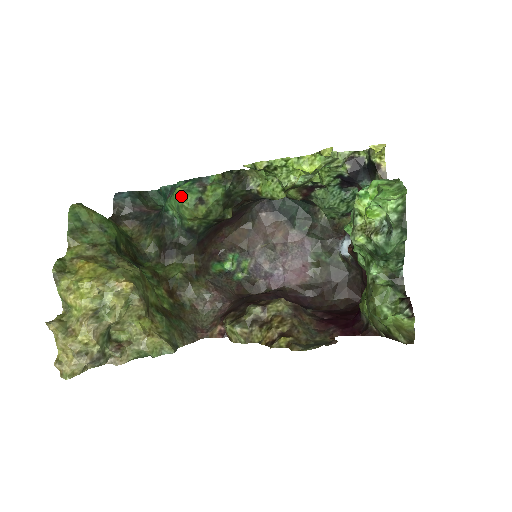
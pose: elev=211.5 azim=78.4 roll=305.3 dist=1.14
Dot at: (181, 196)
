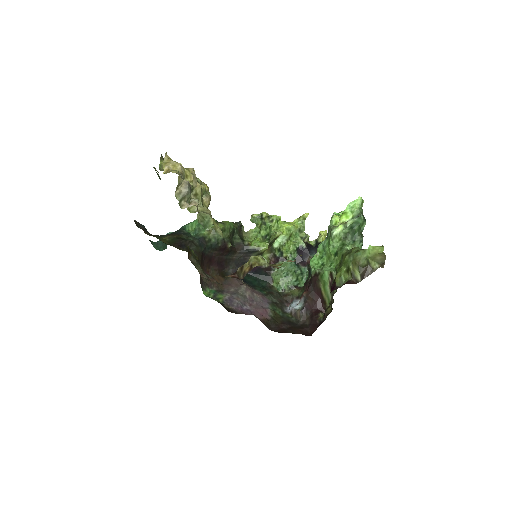
Dot at: occluded
